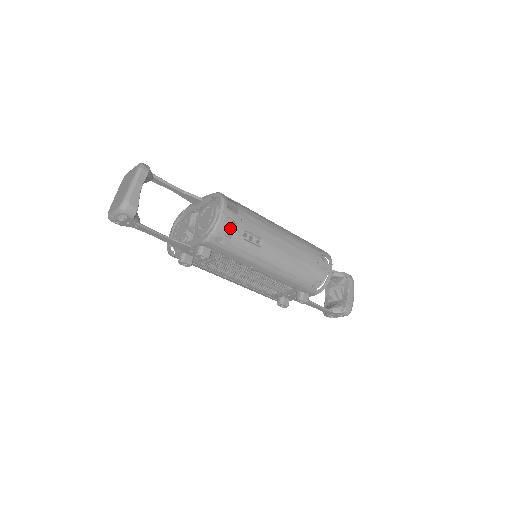
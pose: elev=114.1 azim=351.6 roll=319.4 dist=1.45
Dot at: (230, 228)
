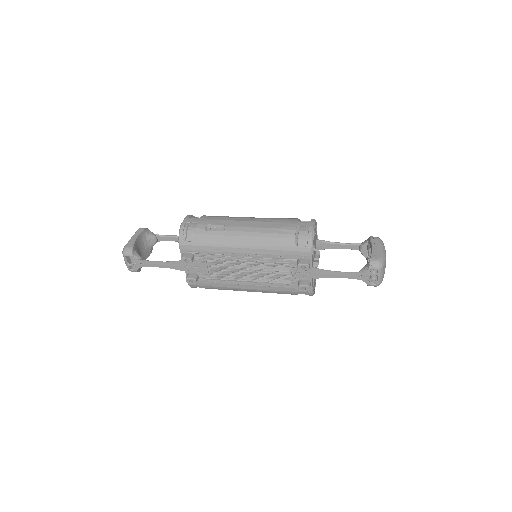
Dot at: occluded
